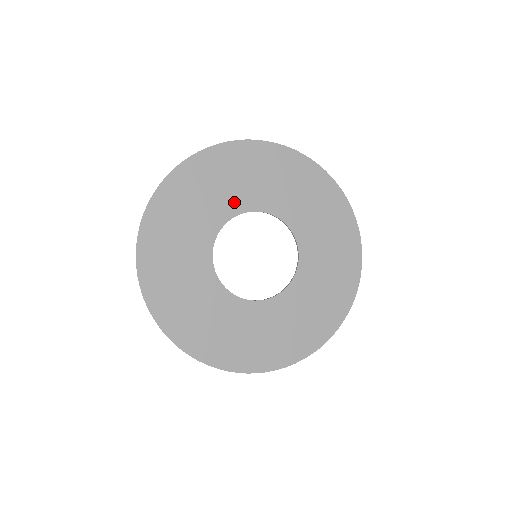
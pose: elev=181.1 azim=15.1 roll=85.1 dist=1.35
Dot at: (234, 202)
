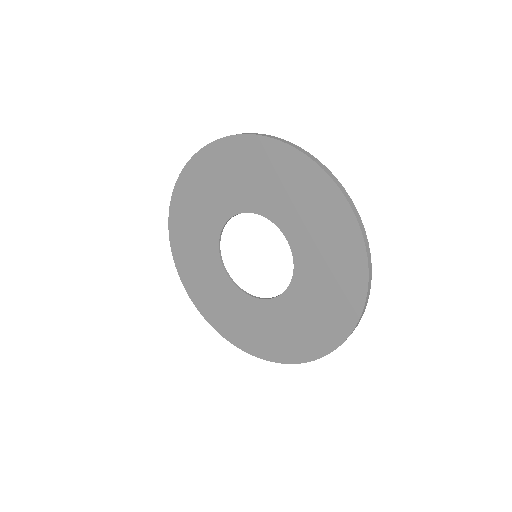
Dot at: (222, 208)
